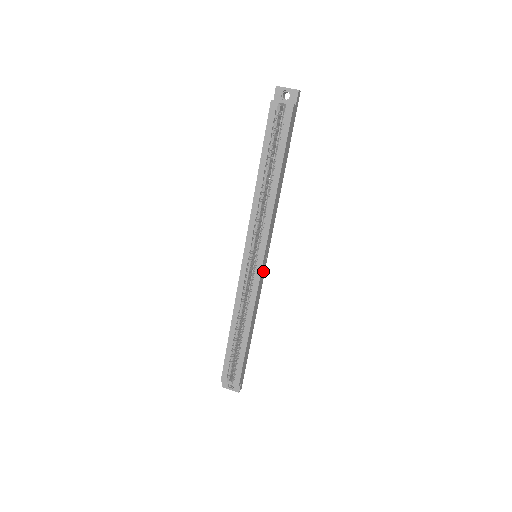
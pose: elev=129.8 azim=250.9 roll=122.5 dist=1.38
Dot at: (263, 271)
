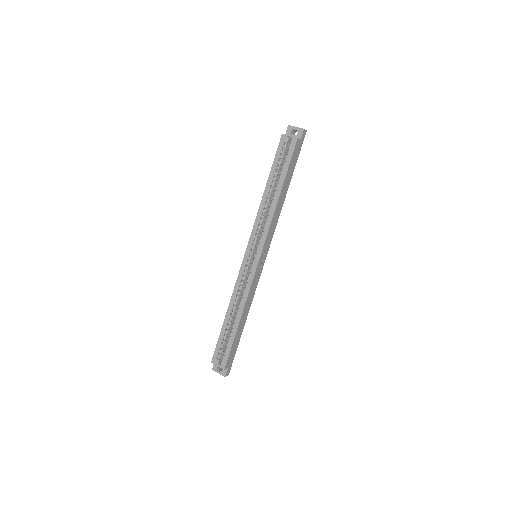
Dot at: (260, 269)
